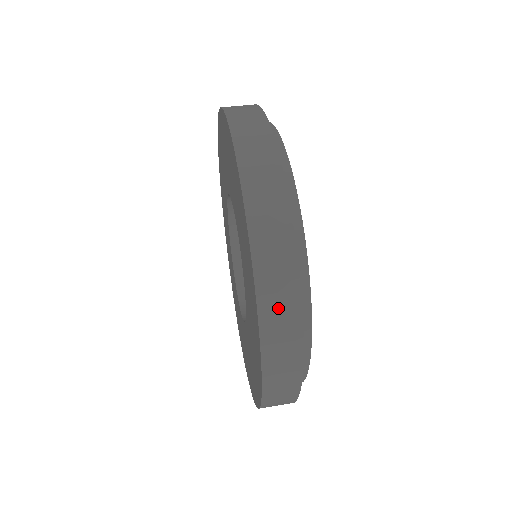
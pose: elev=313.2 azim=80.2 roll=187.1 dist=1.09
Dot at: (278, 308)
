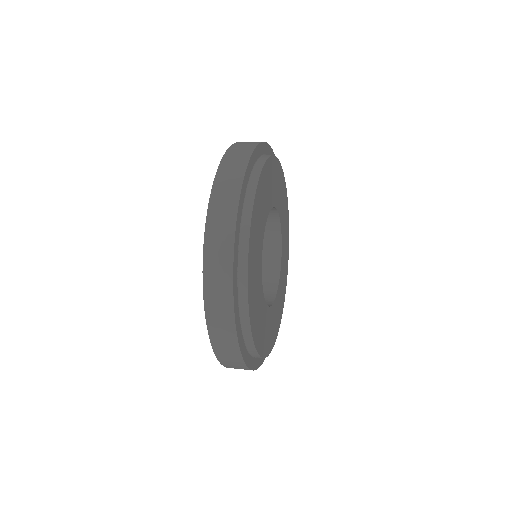
Dot at: (227, 181)
